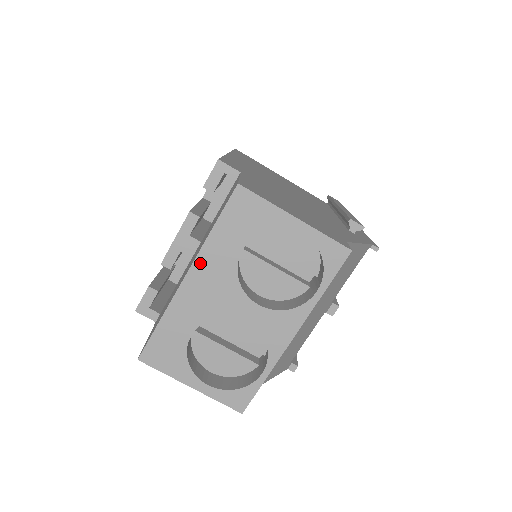
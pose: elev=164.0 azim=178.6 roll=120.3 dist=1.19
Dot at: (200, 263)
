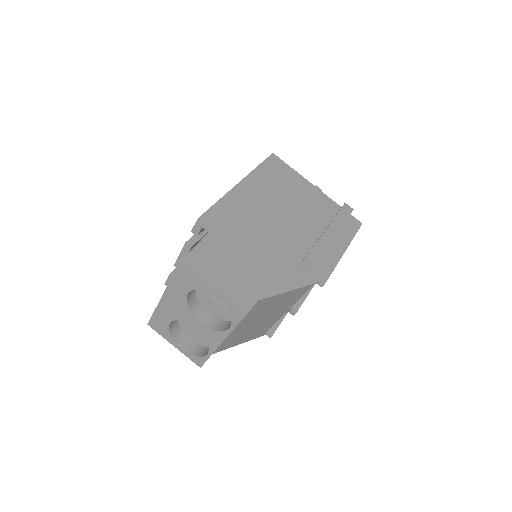
Dot at: (168, 293)
